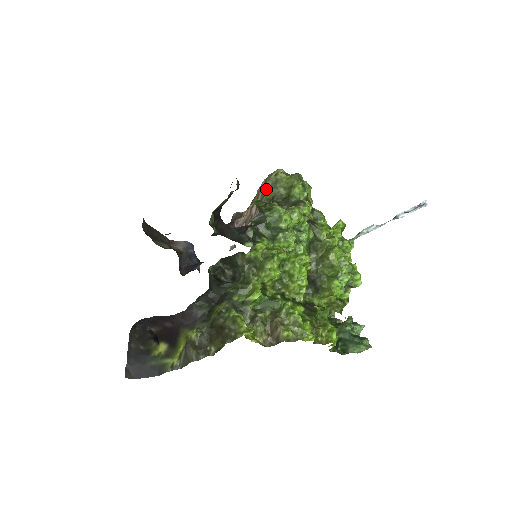
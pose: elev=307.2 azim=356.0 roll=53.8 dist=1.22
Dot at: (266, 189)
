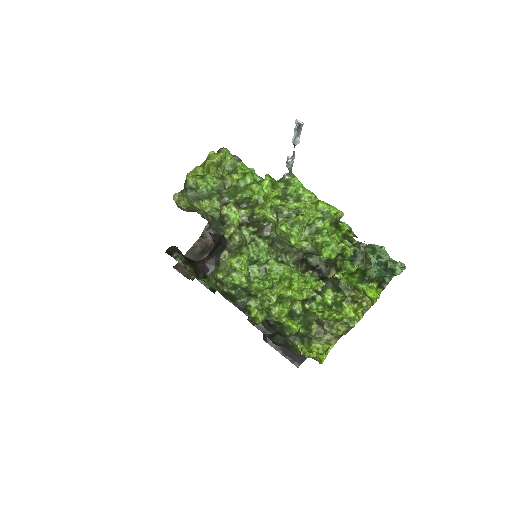
Dot at: occluded
